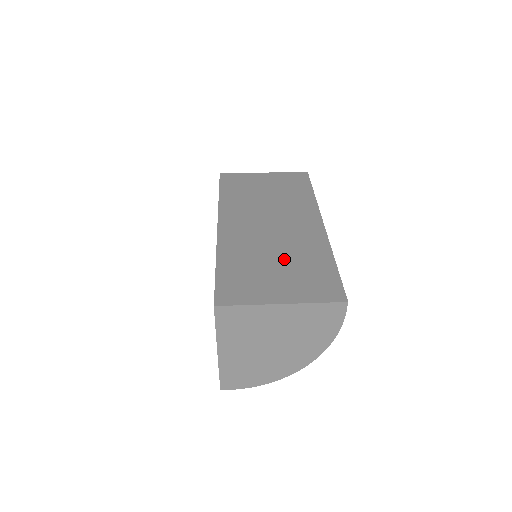
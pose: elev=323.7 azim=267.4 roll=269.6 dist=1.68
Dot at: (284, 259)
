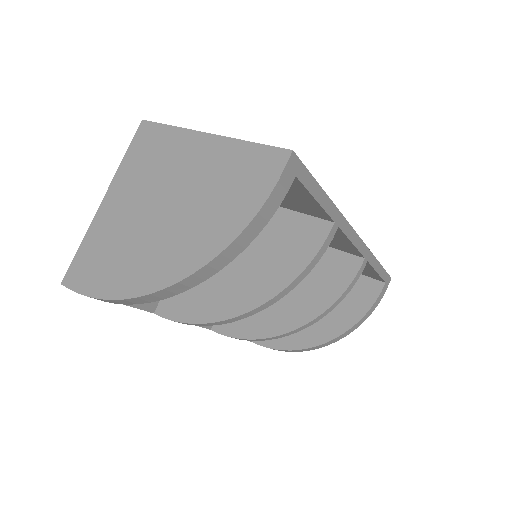
Dot at: occluded
